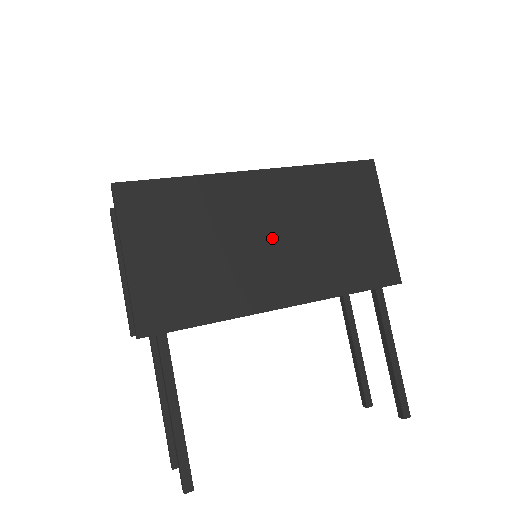
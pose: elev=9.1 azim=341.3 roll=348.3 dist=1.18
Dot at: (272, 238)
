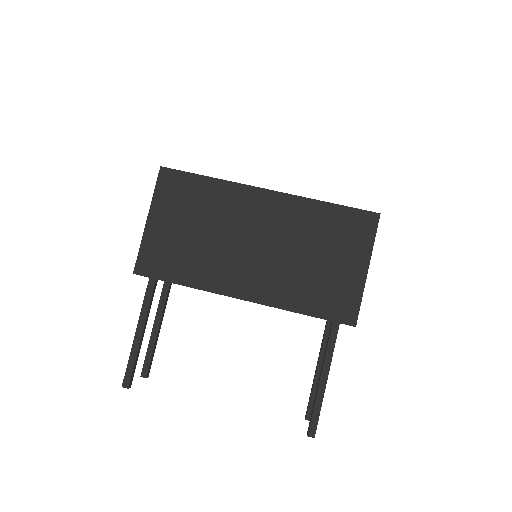
Dot at: (256, 245)
